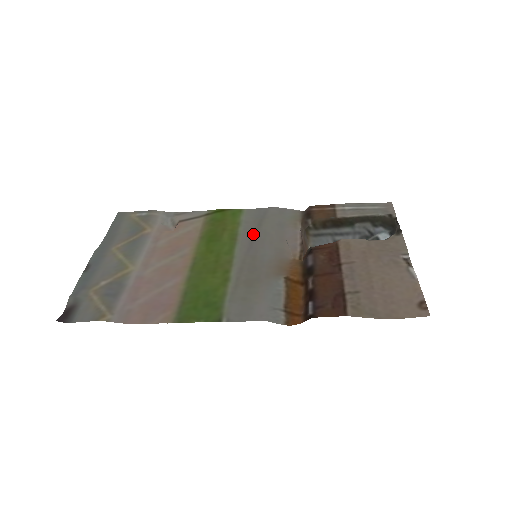
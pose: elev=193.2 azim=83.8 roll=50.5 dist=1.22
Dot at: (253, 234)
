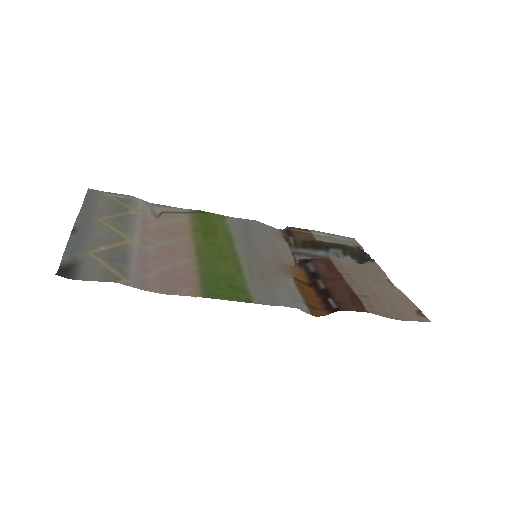
Dot at: (246, 237)
